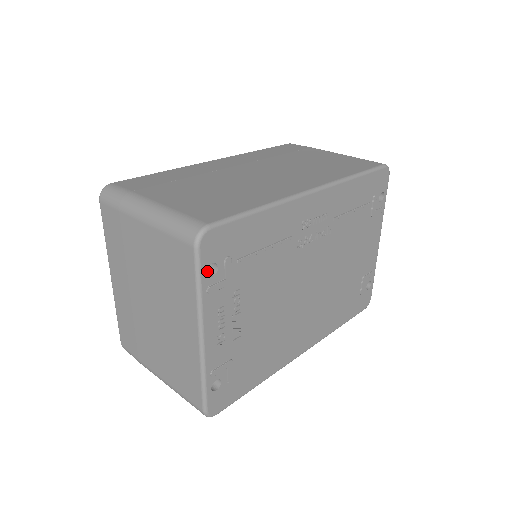
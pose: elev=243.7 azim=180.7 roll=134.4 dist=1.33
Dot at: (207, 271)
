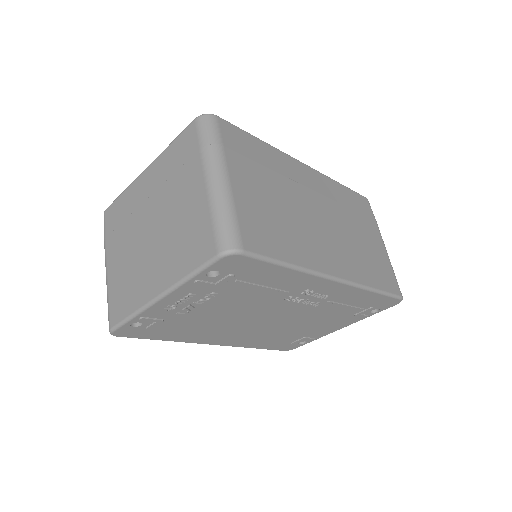
Dot at: occluded
